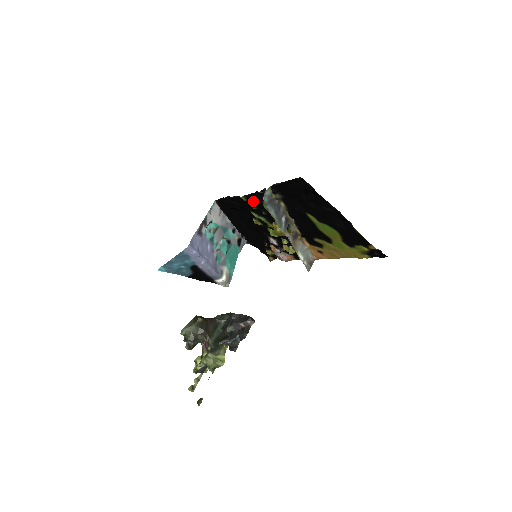
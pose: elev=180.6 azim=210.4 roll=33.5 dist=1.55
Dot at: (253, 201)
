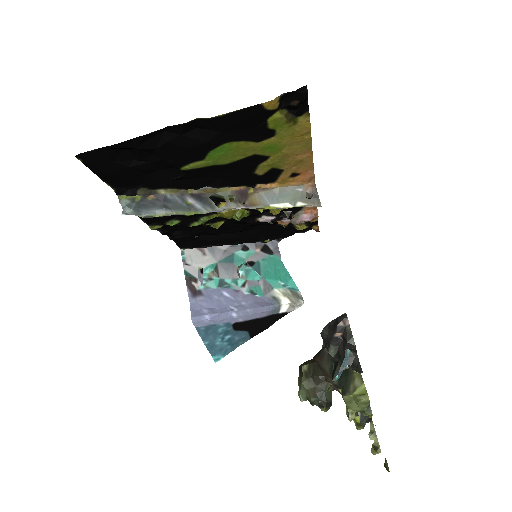
Dot at: (160, 219)
